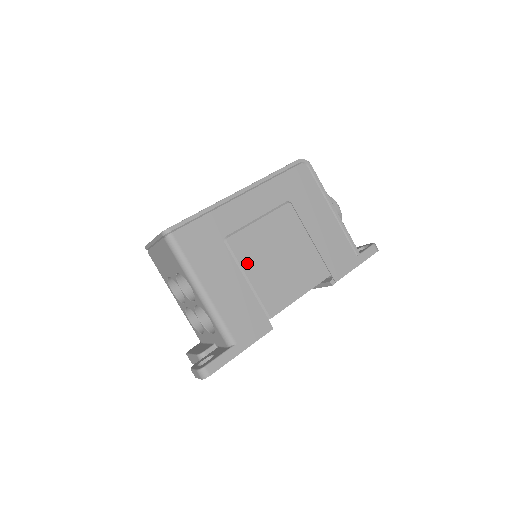
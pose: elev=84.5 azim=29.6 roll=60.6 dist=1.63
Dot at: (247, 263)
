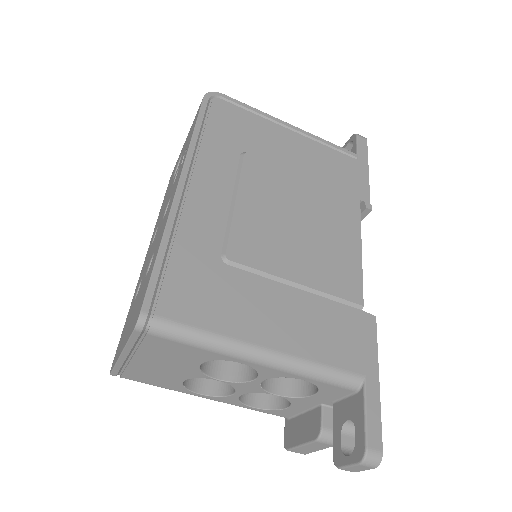
Dot at: (276, 265)
